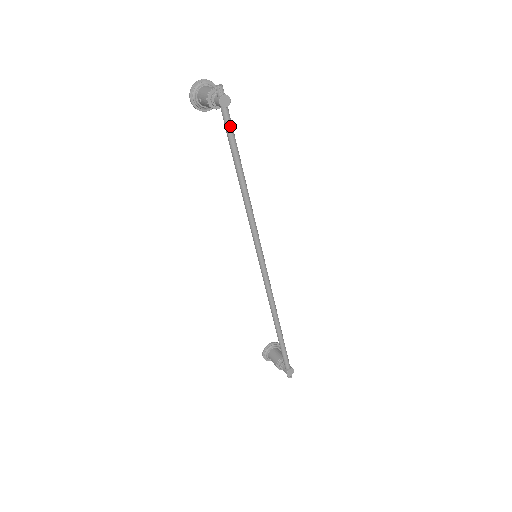
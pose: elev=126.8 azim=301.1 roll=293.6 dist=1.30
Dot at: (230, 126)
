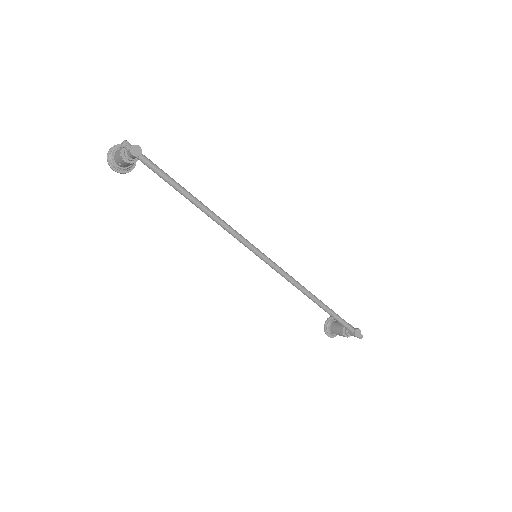
Dot at: (155, 167)
